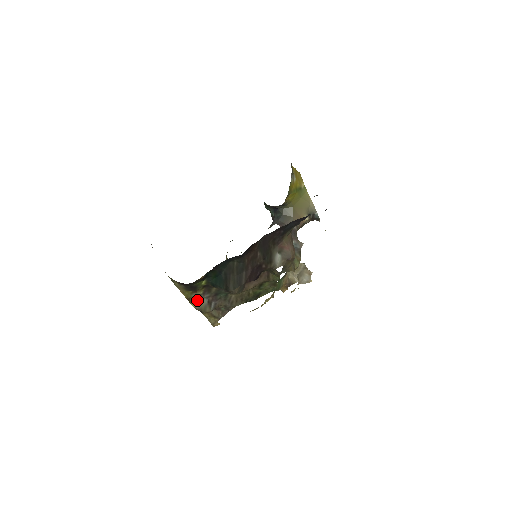
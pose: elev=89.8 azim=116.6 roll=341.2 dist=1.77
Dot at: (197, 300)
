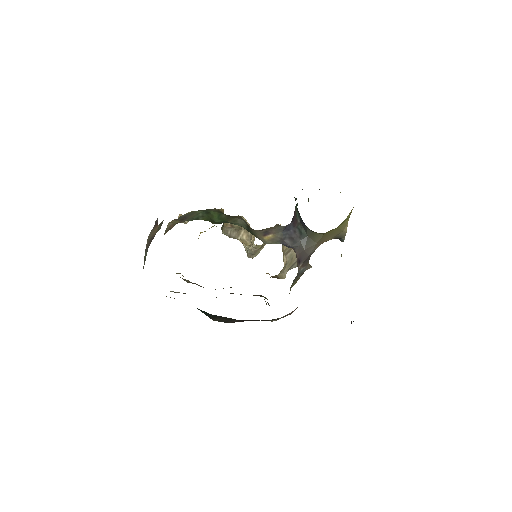
Dot at: occluded
